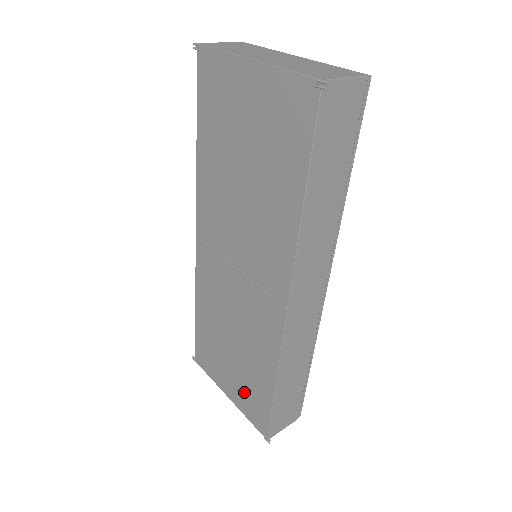
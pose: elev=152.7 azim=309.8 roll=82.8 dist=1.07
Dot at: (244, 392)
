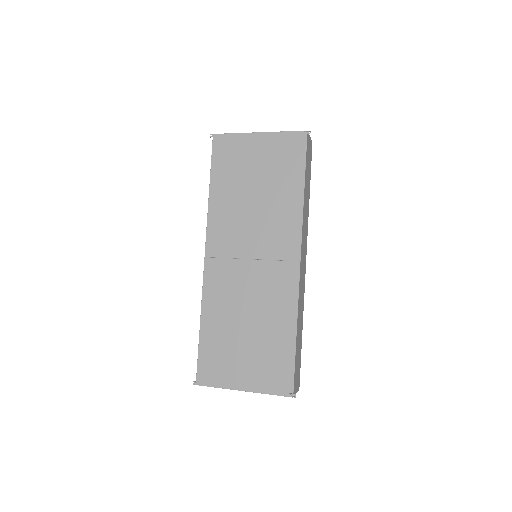
Dot at: (263, 367)
